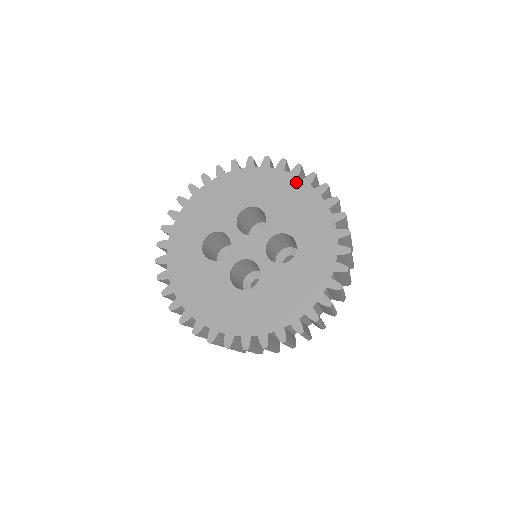
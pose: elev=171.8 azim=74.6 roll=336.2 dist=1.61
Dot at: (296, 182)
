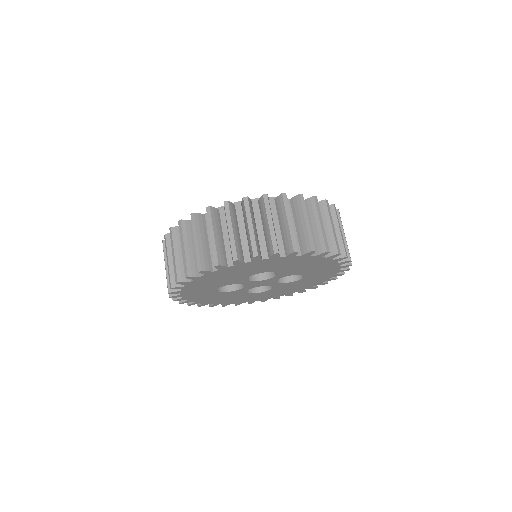
Dot at: (308, 259)
